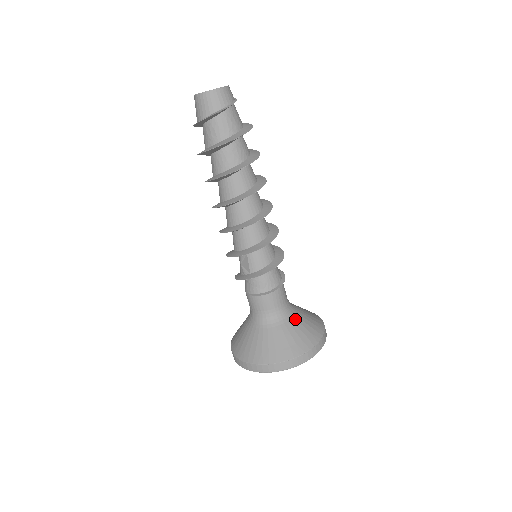
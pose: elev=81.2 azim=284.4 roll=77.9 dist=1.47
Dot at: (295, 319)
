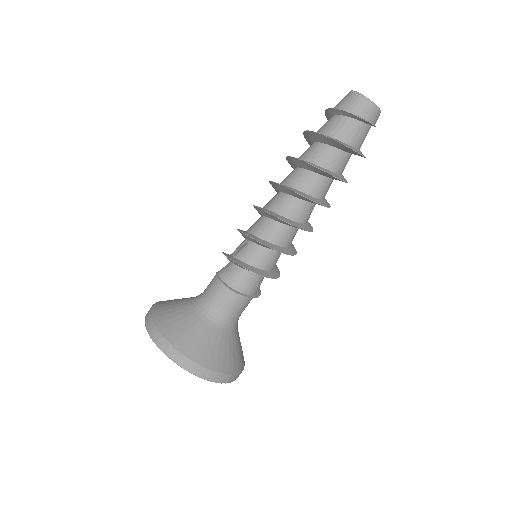
Dot at: (221, 334)
